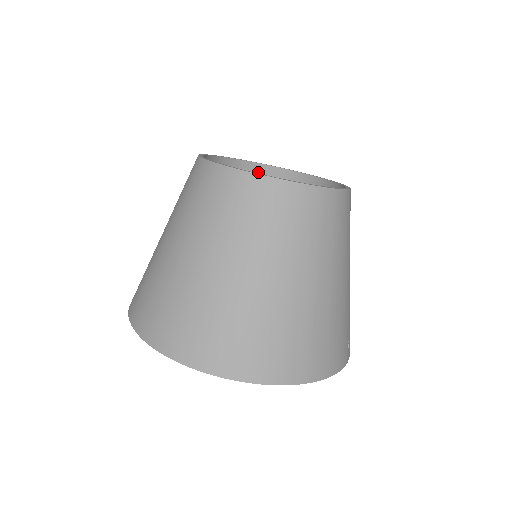
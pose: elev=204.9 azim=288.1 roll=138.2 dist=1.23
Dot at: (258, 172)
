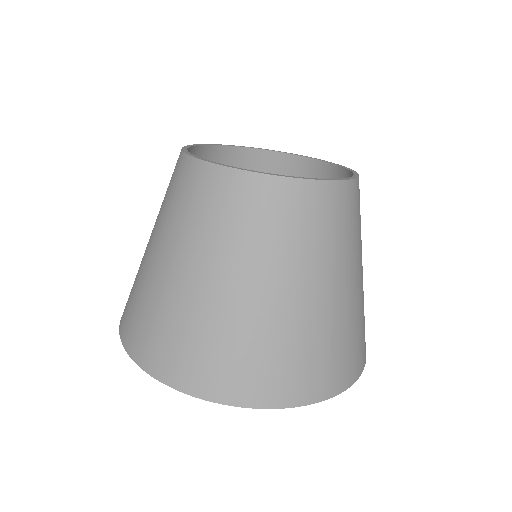
Dot at: (238, 156)
